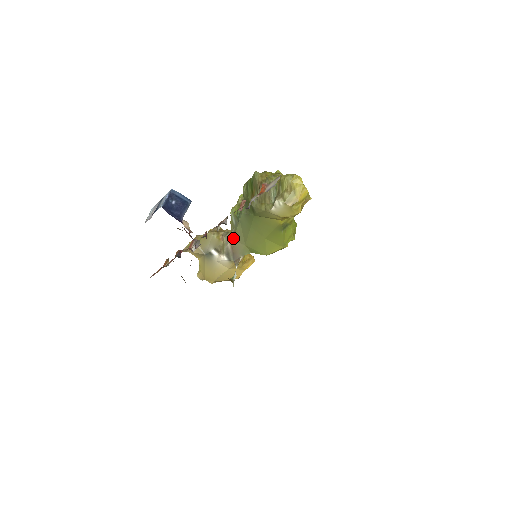
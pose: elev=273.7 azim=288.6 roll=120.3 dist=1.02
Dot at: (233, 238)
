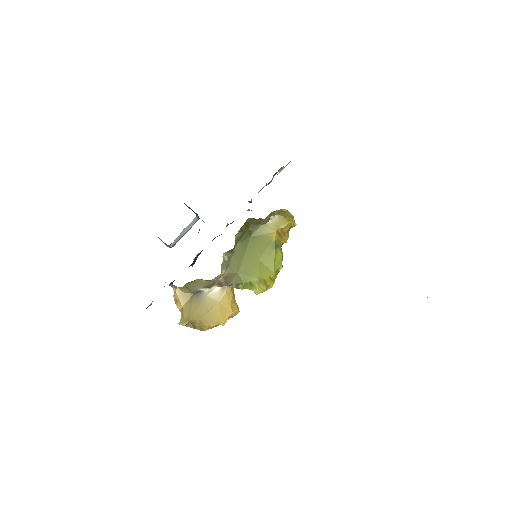
Dot at: (226, 271)
